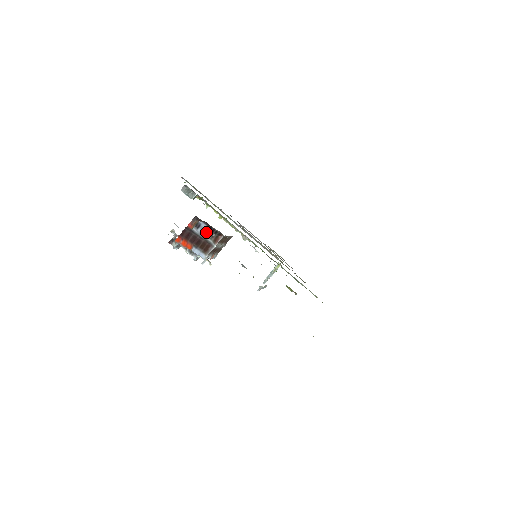
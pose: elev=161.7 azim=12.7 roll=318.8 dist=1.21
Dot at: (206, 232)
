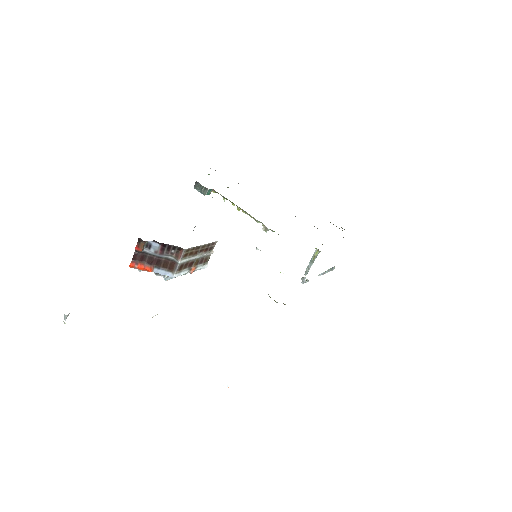
Dot at: (161, 250)
